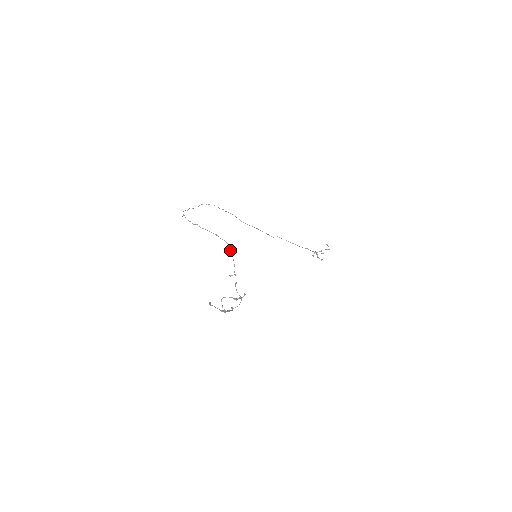
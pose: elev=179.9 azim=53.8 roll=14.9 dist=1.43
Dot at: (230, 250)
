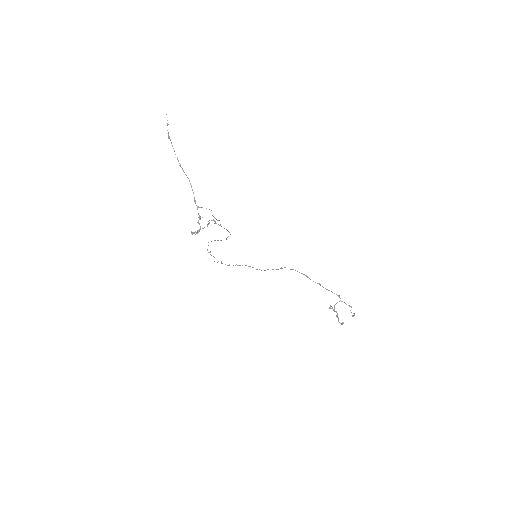
Dot at: occluded
